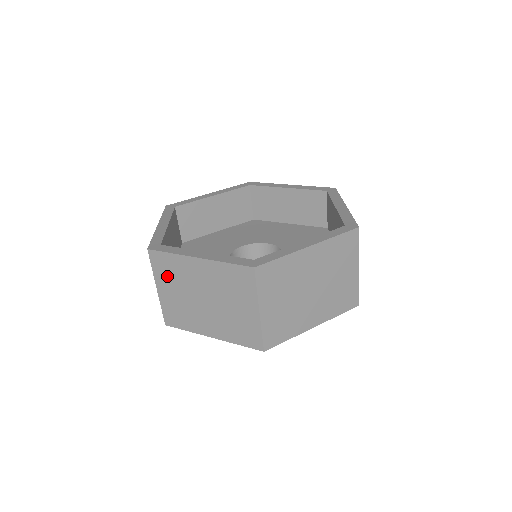
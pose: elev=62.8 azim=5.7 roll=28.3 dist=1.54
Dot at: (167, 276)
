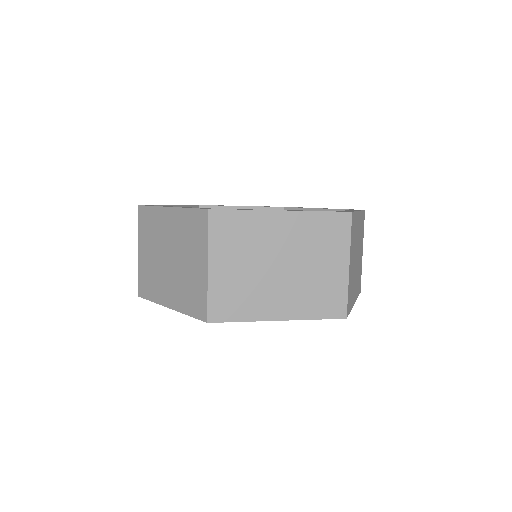
Dot at: (147, 234)
